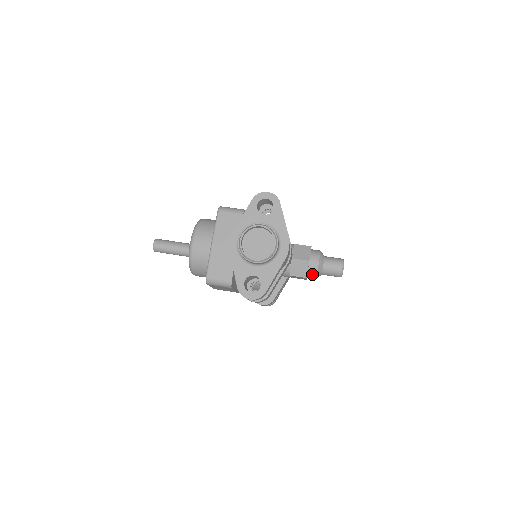
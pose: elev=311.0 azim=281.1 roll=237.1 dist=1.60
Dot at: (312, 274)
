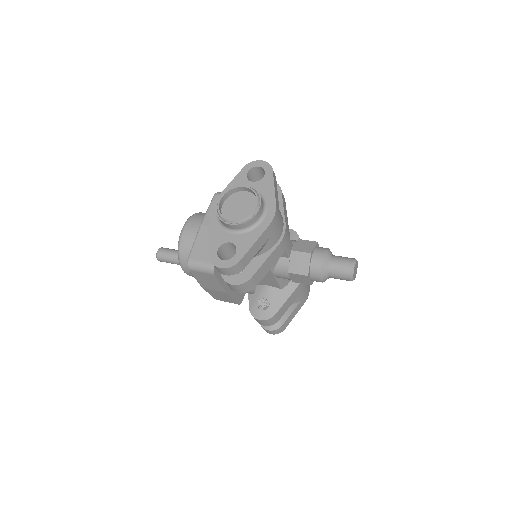
Dot at: (315, 272)
